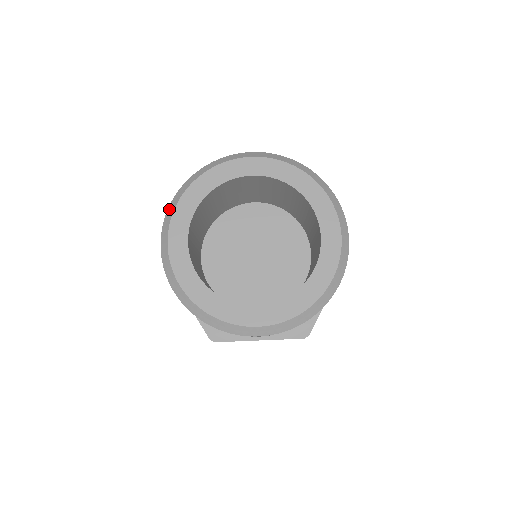
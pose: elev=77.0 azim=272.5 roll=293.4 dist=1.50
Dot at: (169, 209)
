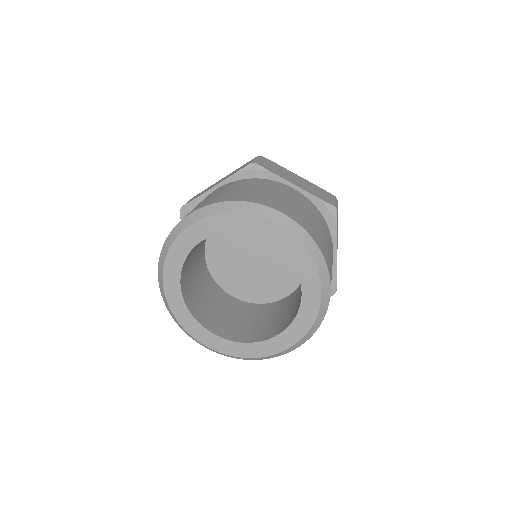
Dot at: (161, 294)
